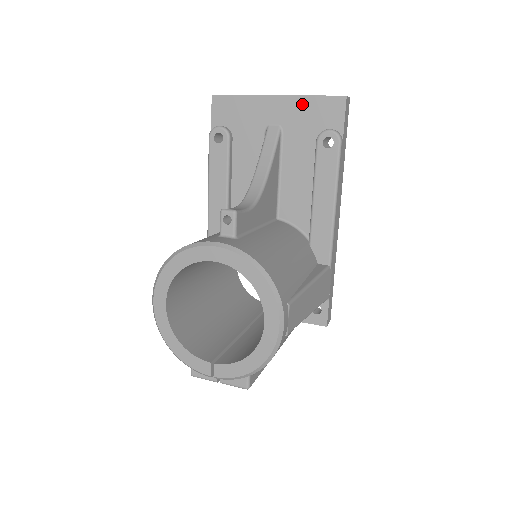
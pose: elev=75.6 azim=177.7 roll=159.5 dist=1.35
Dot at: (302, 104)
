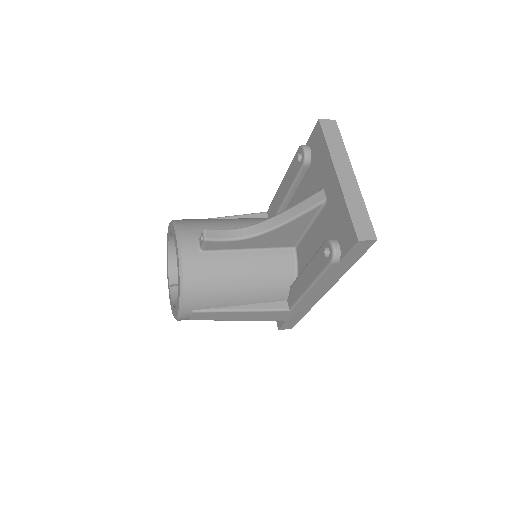
Dot at: (341, 205)
